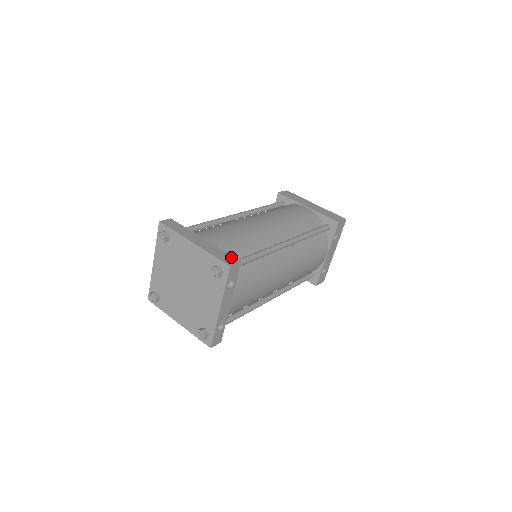
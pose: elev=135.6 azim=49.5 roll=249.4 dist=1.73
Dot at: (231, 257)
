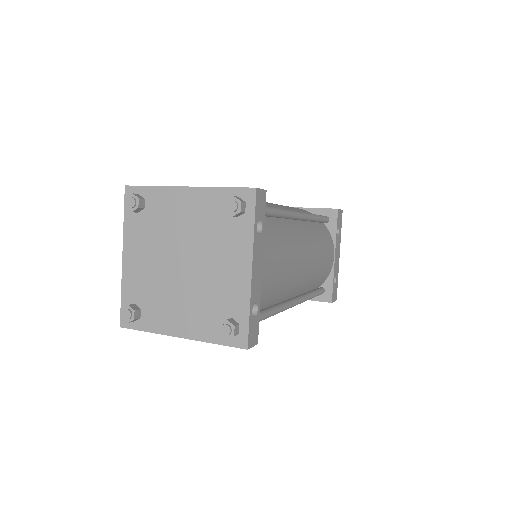
Dot at: occluded
